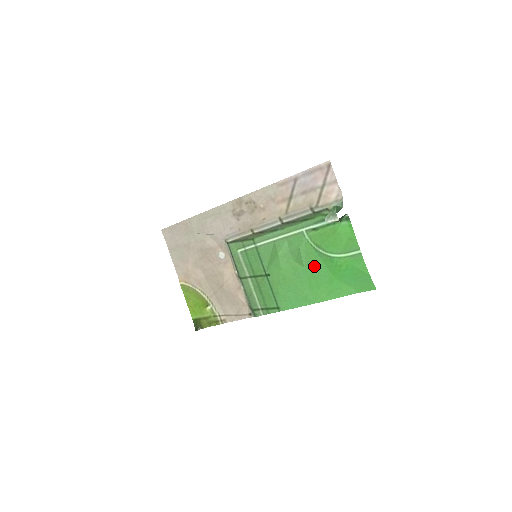
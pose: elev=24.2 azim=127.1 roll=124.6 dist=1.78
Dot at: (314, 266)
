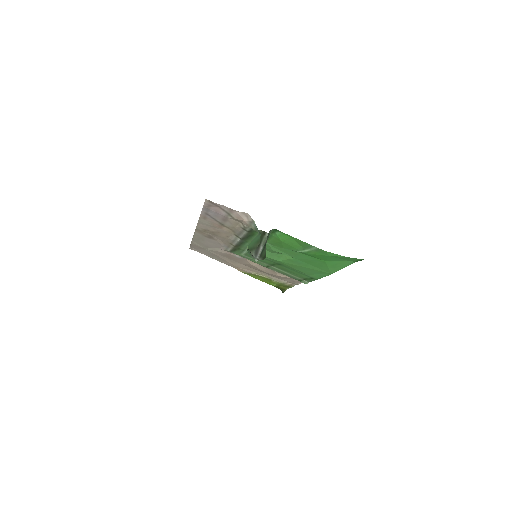
Dot at: (299, 257)
